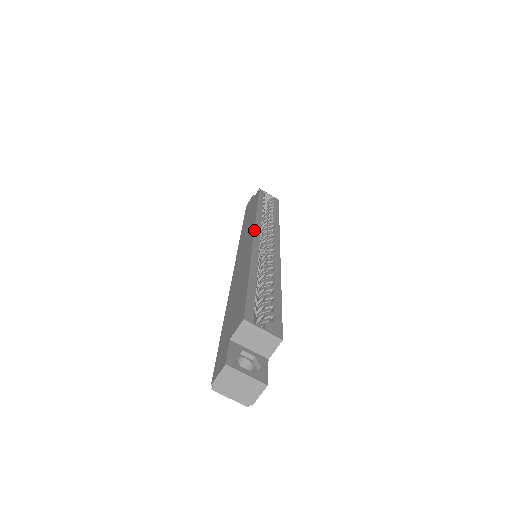
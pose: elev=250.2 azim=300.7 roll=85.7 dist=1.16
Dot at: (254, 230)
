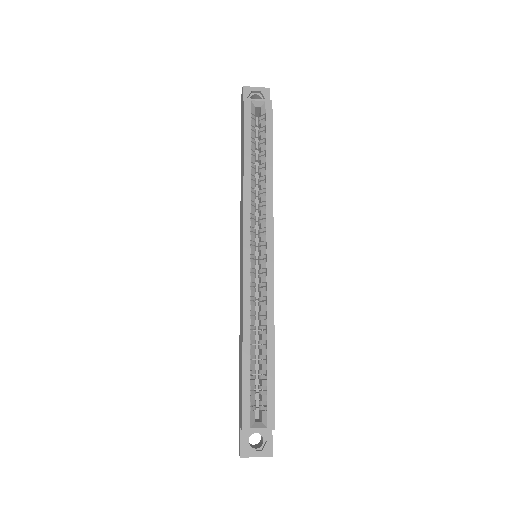
Dot at: (243, 248)
